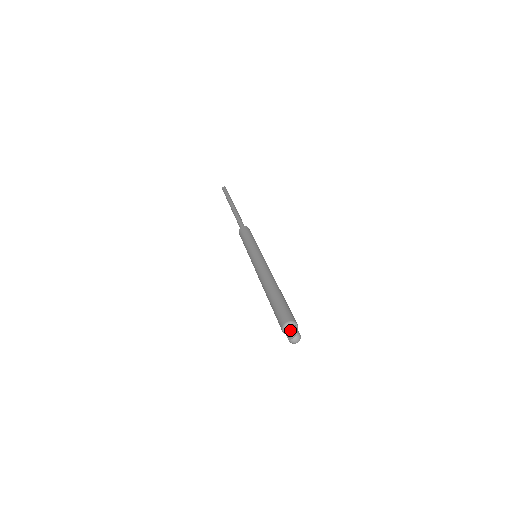
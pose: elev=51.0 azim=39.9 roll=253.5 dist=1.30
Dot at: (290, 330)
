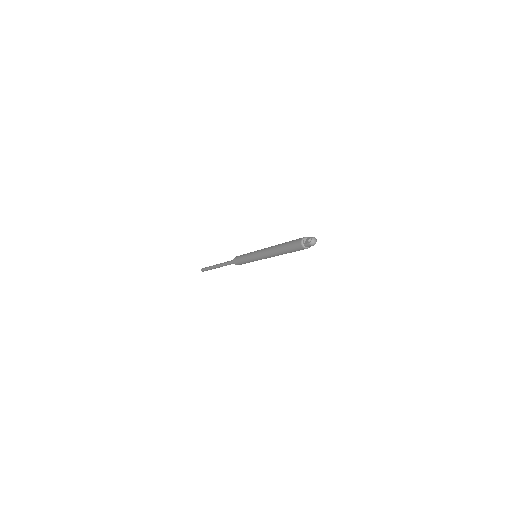
Dot at: (307, 240)
